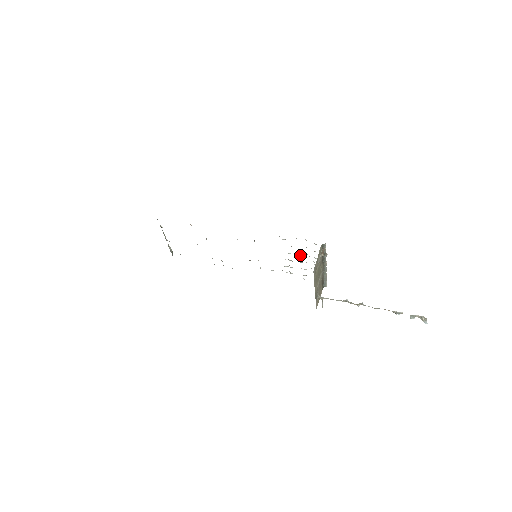
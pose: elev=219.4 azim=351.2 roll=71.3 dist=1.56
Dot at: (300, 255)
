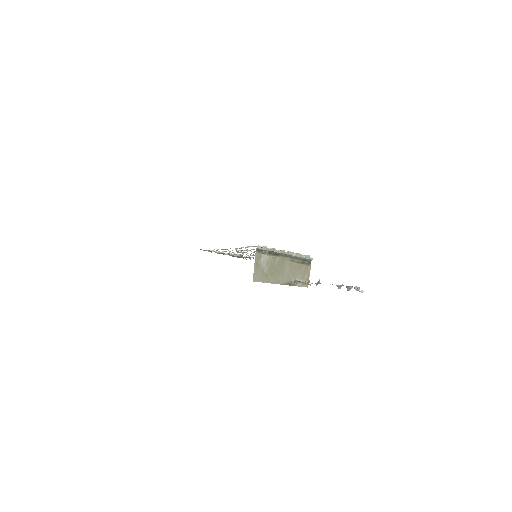
Dot at: occluded
